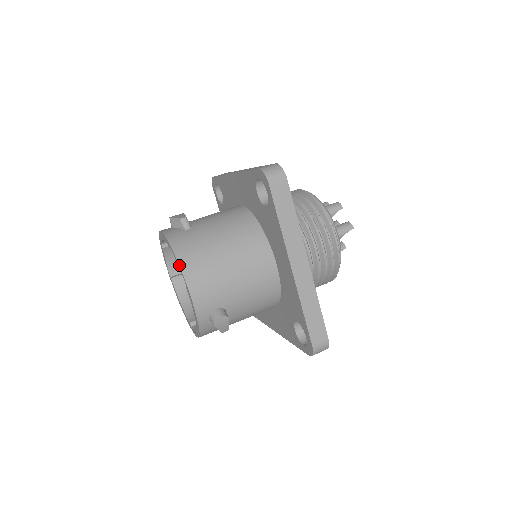
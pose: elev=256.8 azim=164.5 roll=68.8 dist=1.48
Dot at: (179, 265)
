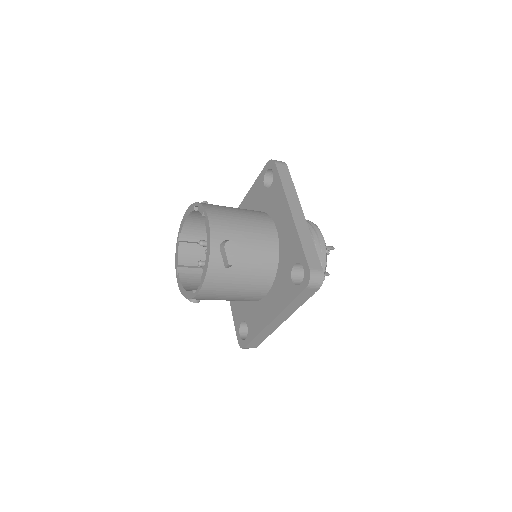
Dot at: (202, 205)
